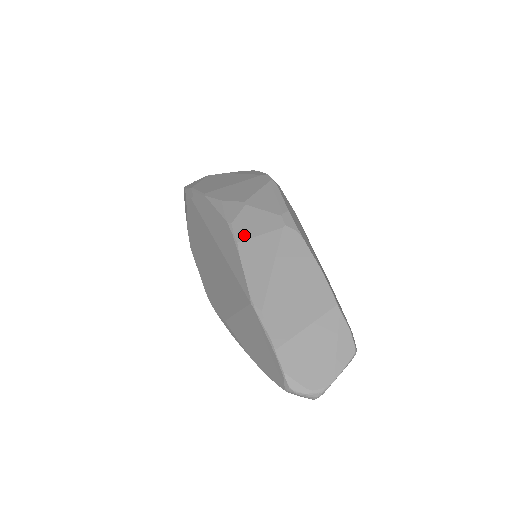
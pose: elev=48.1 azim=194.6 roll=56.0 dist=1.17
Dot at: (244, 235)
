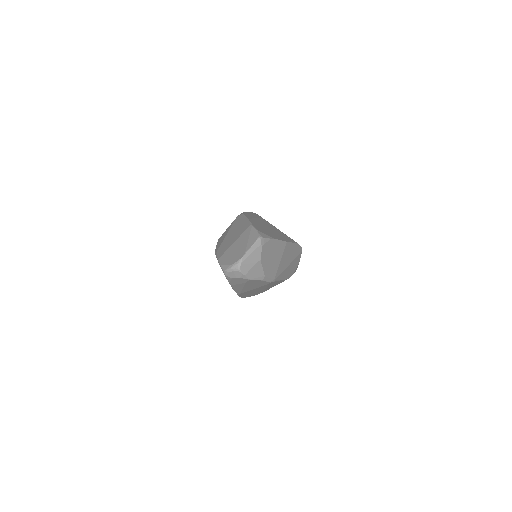
Dot at: occluded
